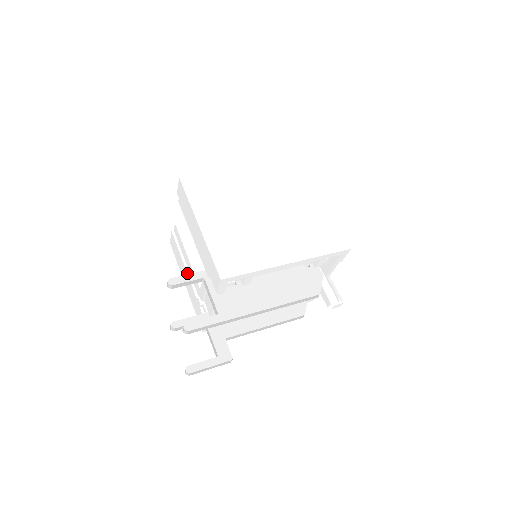
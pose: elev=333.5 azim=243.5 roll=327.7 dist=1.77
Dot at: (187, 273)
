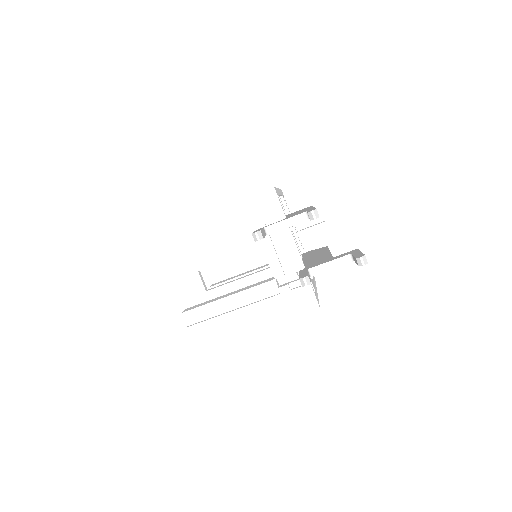
Dot at: (245, 306)
